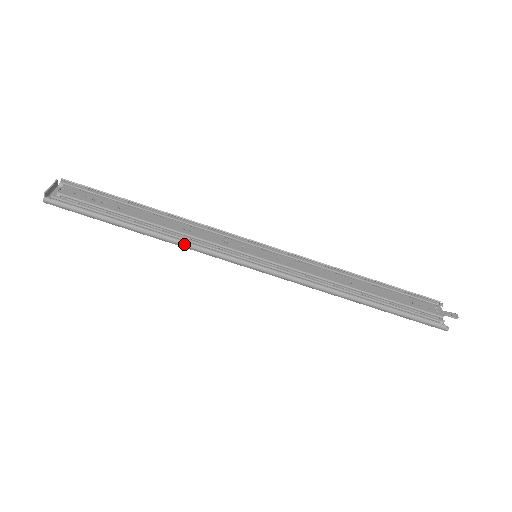
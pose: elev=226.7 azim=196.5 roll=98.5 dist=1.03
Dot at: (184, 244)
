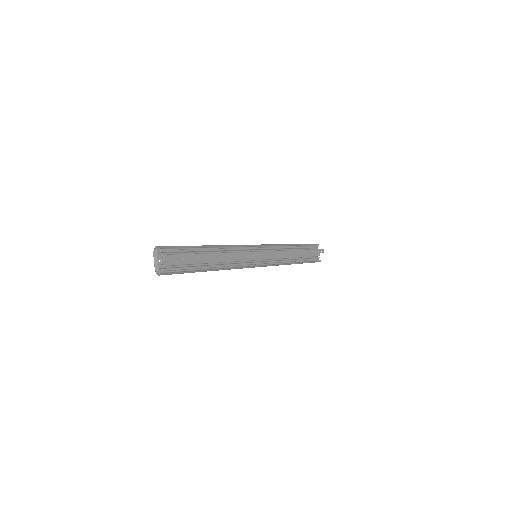
Dot at: (230, 269)
